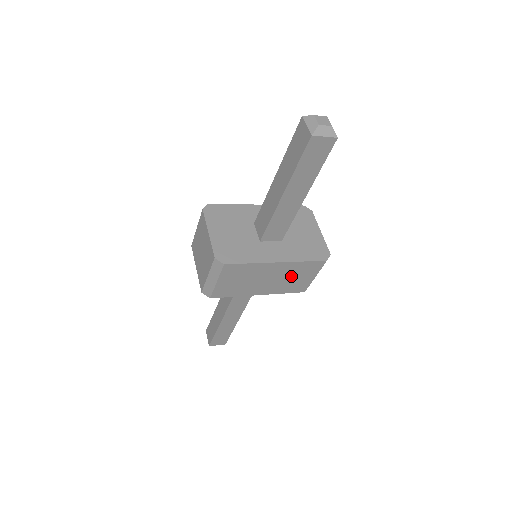
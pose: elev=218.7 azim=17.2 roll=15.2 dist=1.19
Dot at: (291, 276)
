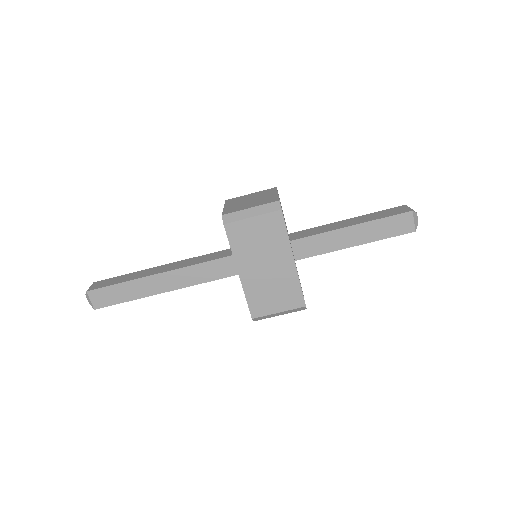
Dot at: (275, 287)
